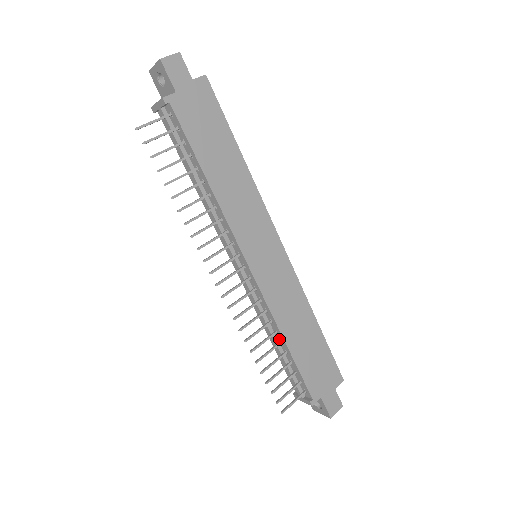
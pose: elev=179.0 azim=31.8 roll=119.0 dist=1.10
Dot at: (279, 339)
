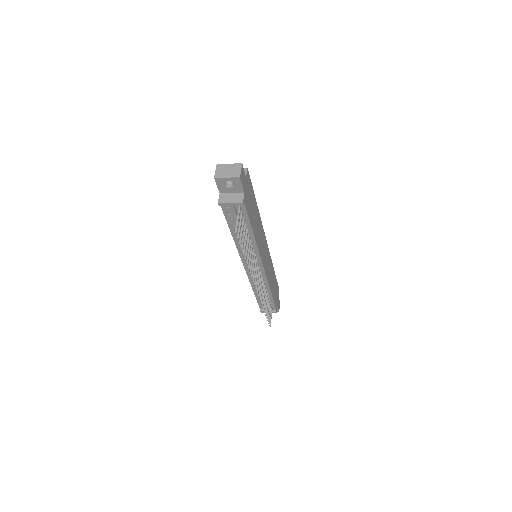
Dot at: occluded
